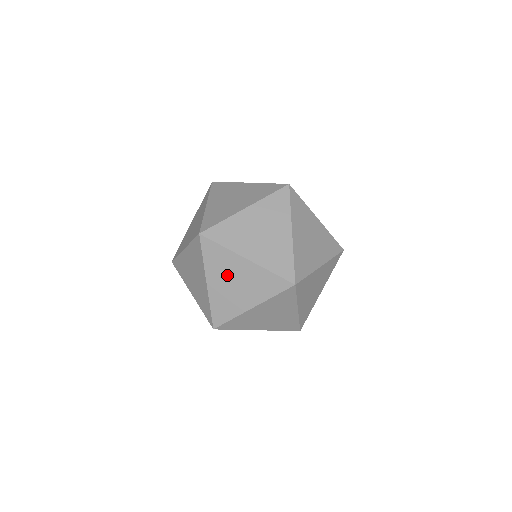
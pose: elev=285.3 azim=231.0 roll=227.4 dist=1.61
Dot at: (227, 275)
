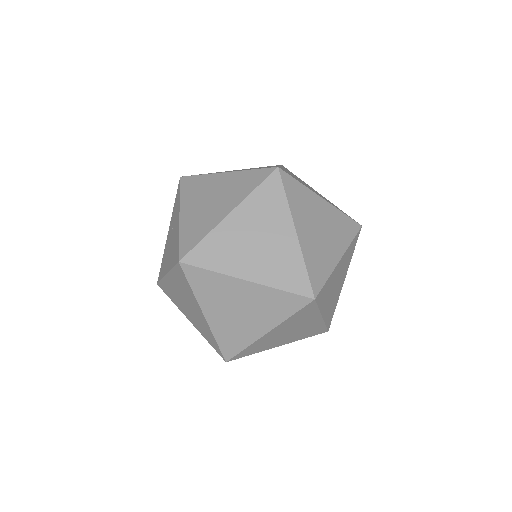
Dot at: (312, 219)
